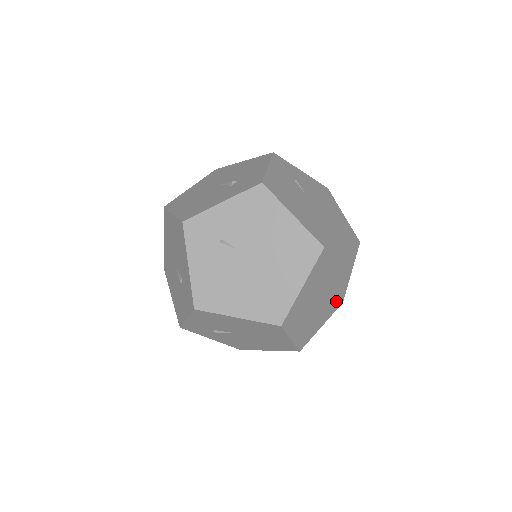
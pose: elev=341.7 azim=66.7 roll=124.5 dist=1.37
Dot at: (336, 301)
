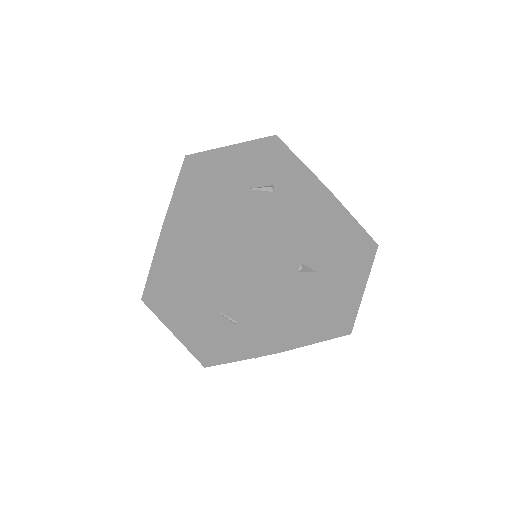
Dot at: occluded
